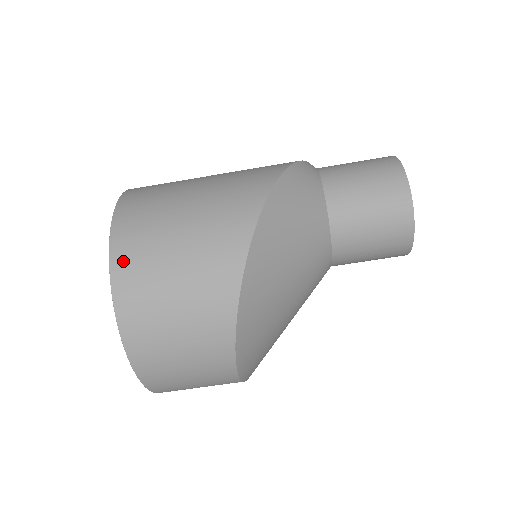
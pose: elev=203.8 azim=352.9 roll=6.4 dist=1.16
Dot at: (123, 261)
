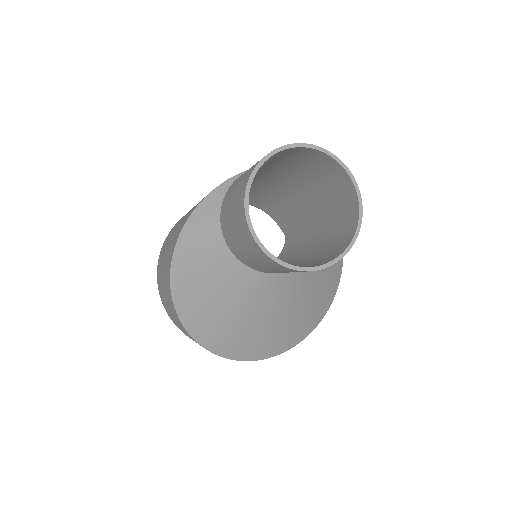
Dot at: (163, 304)
